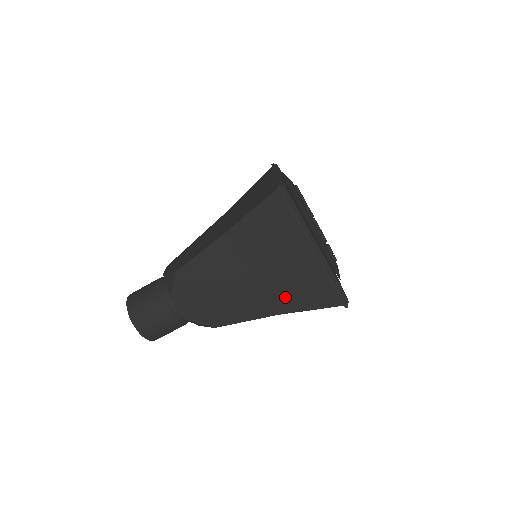
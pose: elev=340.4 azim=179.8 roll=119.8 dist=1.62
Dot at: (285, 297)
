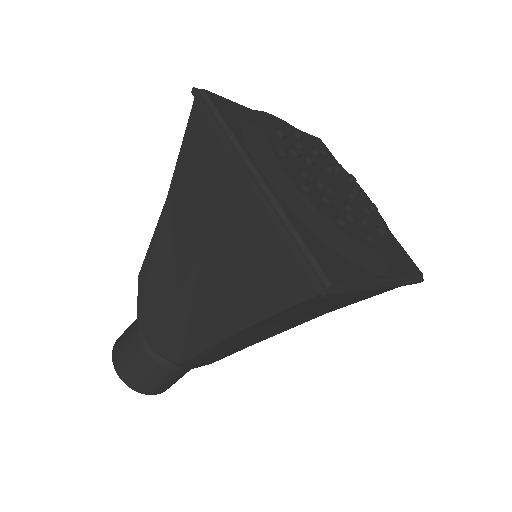
Dot at: occluded
